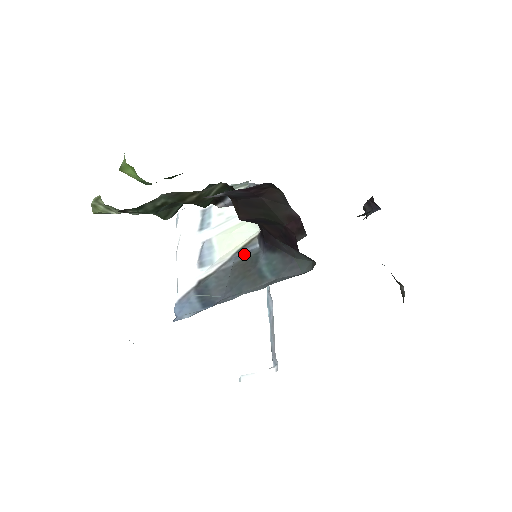
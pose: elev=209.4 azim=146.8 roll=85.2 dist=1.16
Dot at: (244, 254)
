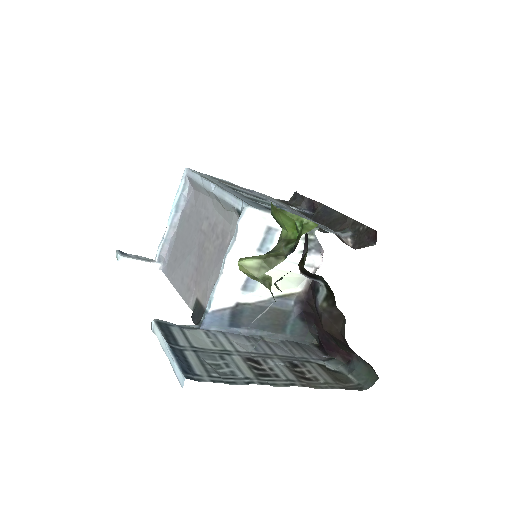
Dot at: (282, 304)
